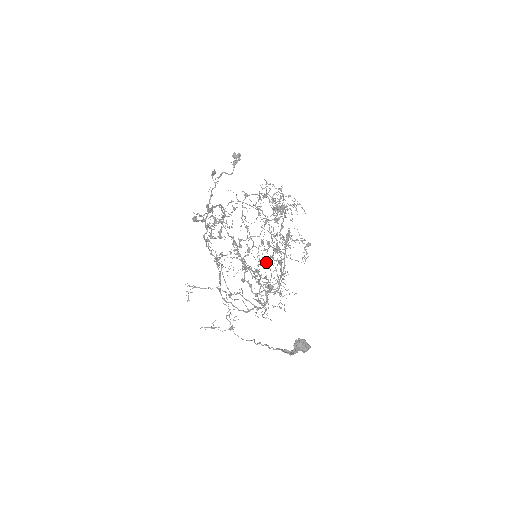
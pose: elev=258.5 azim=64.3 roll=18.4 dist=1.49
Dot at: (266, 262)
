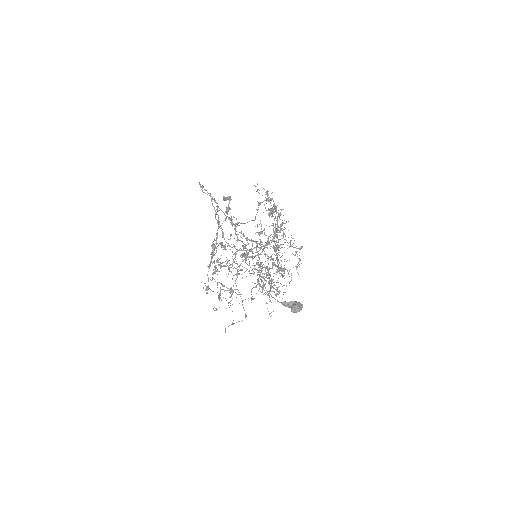
Dot at: occluded
